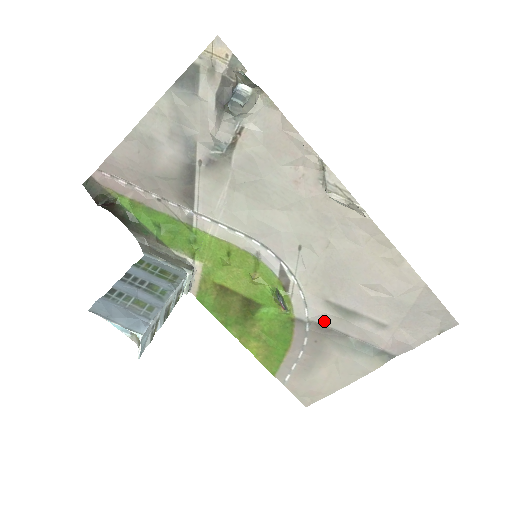
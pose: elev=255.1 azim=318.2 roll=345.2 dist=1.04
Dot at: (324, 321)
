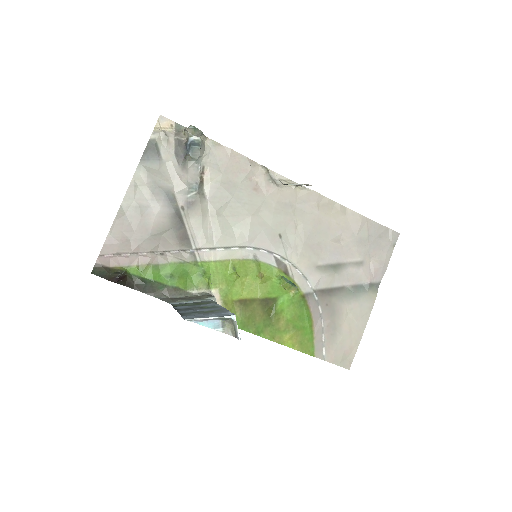
Dot at: (323, 284)
